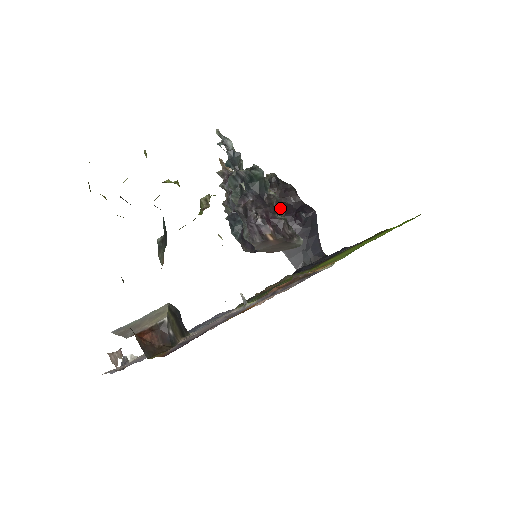
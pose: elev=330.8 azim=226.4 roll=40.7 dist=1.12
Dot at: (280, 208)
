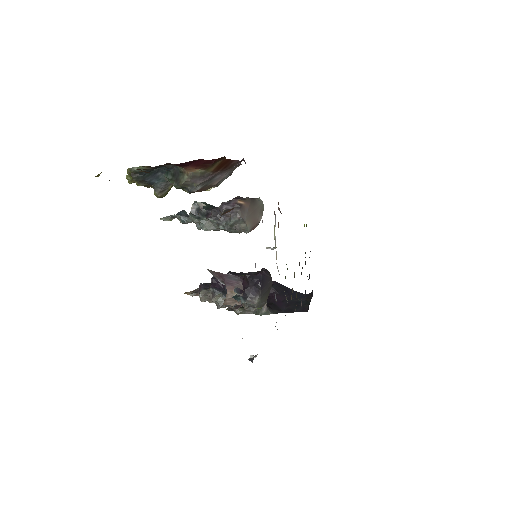
Dot at: occluded
